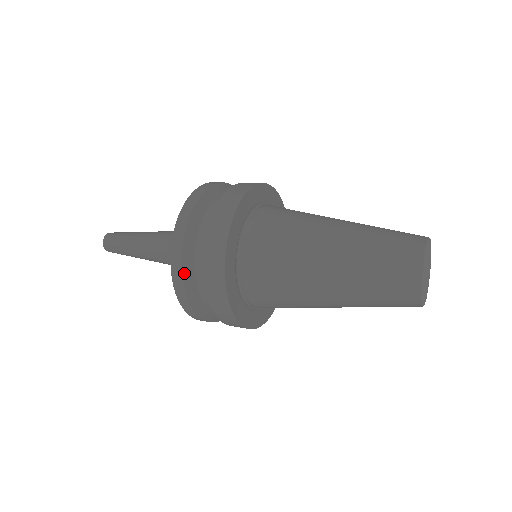
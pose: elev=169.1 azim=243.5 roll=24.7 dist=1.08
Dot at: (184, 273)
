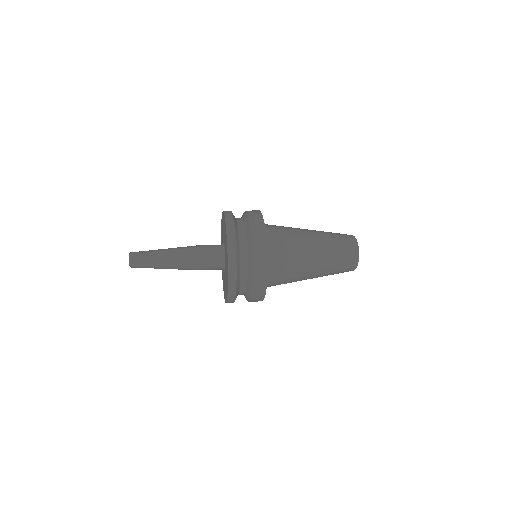
Dot at: (237, 281)
